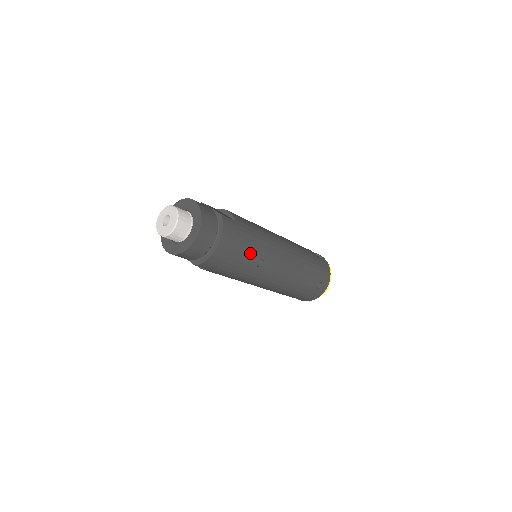
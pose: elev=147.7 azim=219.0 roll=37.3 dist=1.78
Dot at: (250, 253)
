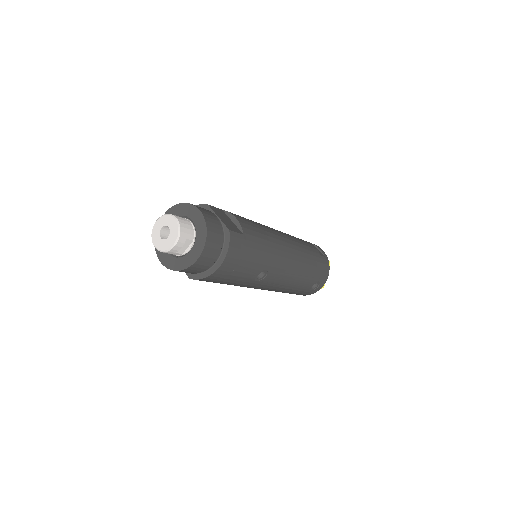
Dot at: (253, 268)
